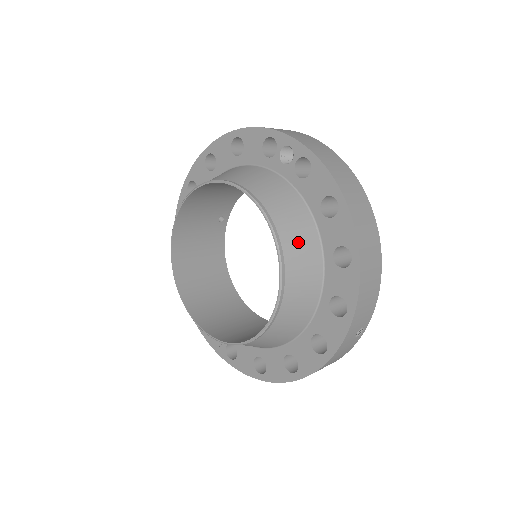
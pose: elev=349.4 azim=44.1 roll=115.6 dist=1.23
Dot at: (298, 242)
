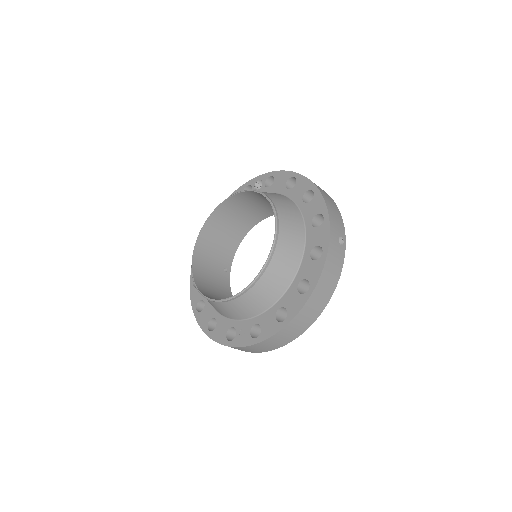
Dot at: (278, 198)
